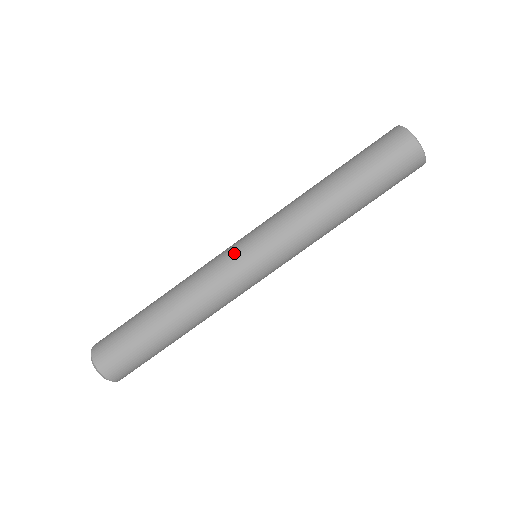
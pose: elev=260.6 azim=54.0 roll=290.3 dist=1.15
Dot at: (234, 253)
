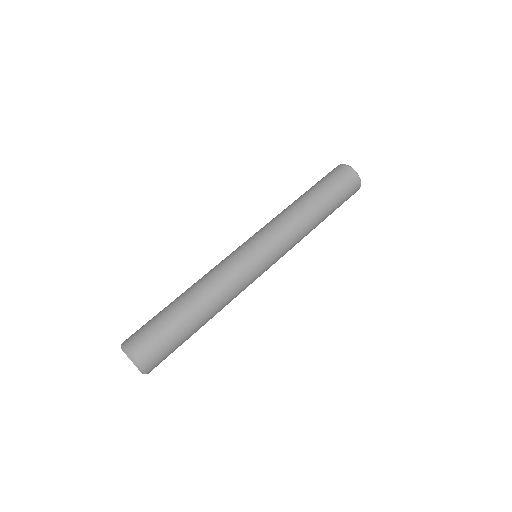
Dot at: (237, 248)
